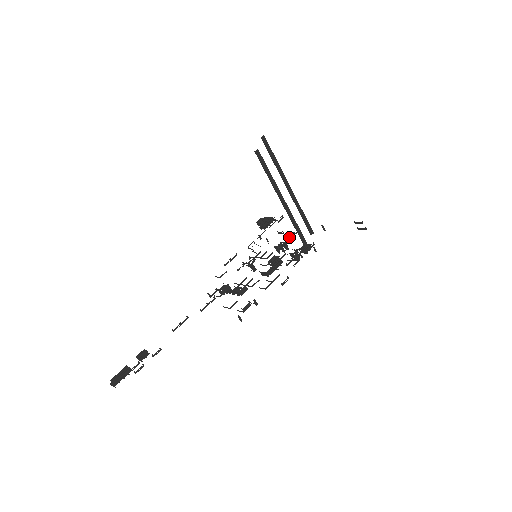
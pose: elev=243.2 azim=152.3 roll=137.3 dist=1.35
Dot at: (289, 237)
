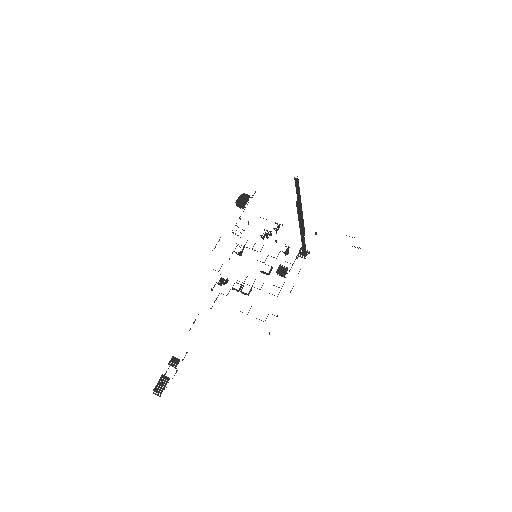
Dot at: (277, 230)
